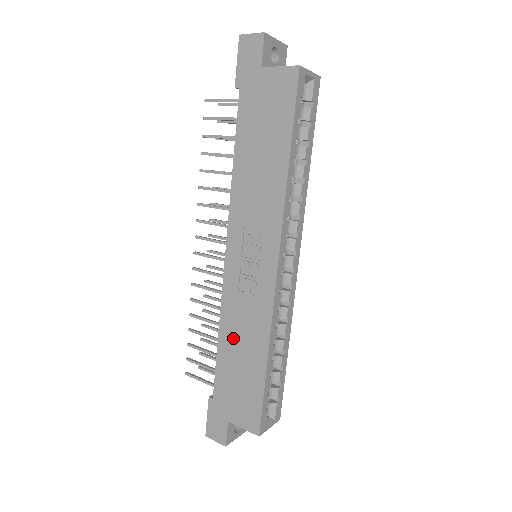
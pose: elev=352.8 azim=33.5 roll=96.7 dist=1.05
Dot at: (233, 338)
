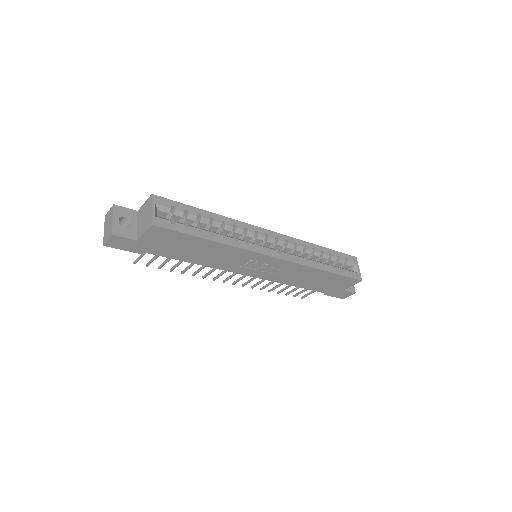
Dot at: (300, 281)
